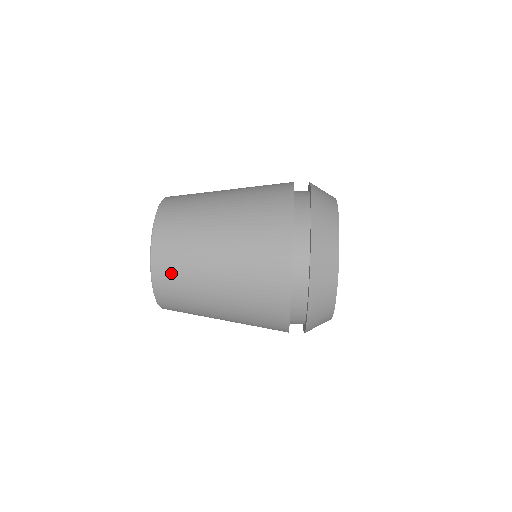
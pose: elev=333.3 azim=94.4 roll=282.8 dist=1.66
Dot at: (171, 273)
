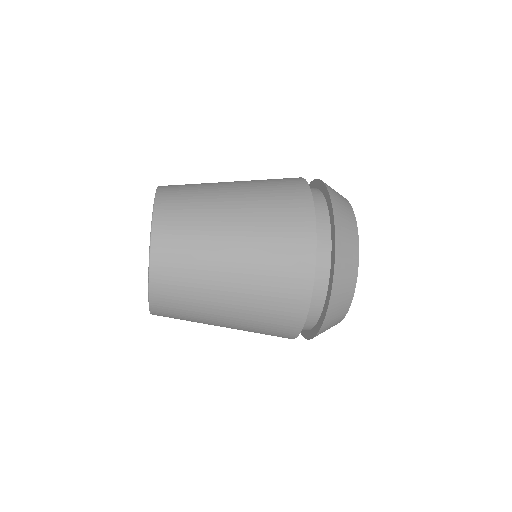
Dot at: (180, 189)
